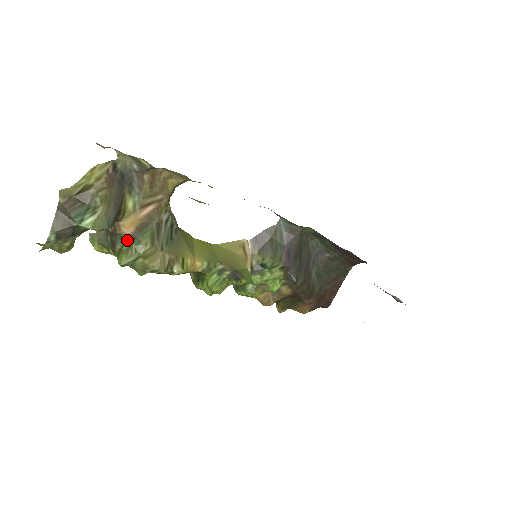
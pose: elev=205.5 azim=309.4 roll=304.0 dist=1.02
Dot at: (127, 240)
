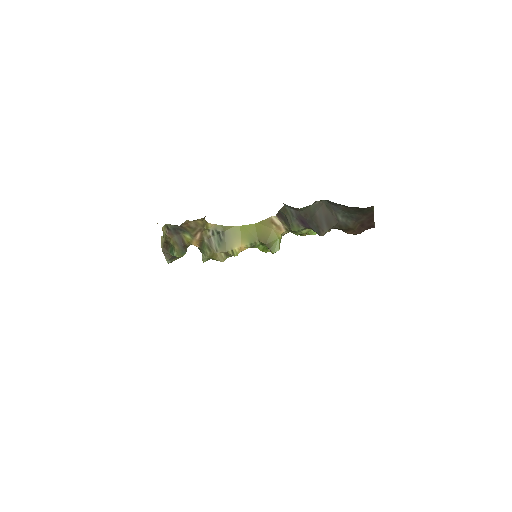
Dot at: (200, 250)
